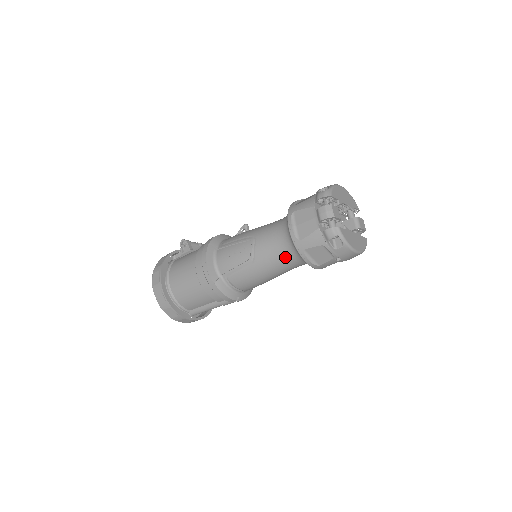
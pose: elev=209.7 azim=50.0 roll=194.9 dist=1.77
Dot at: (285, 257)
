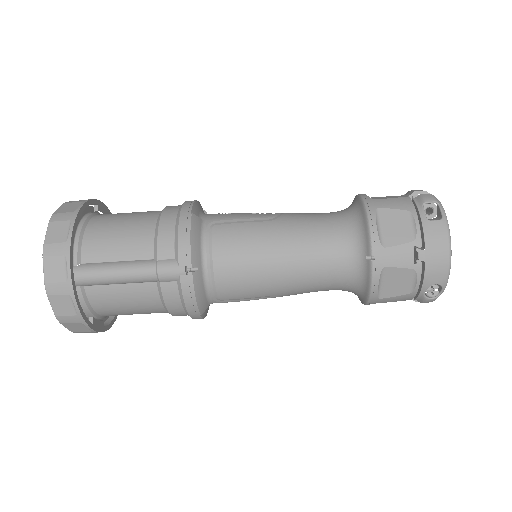
Dot at: (329, 228)
